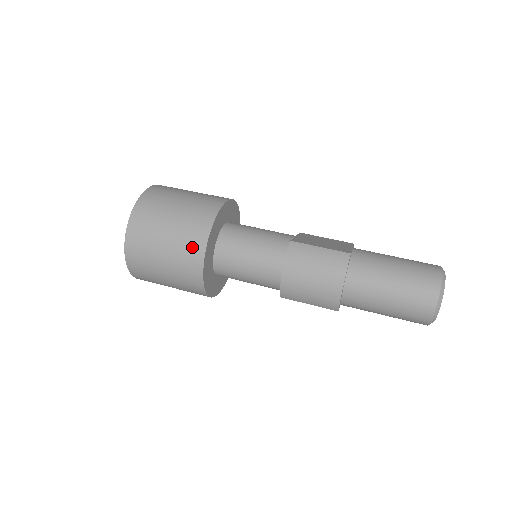
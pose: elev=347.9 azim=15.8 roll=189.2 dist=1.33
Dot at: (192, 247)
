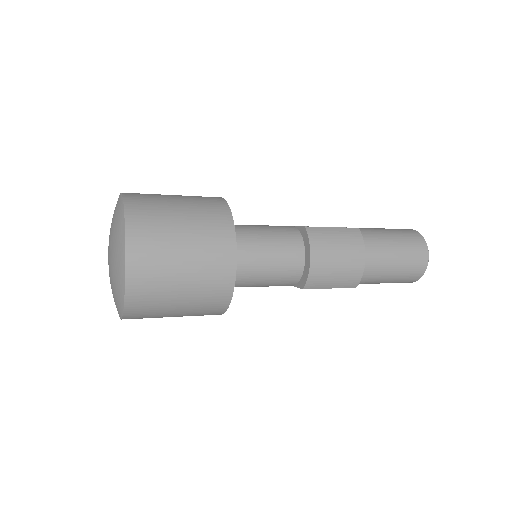
Dot at: (220, 250)
